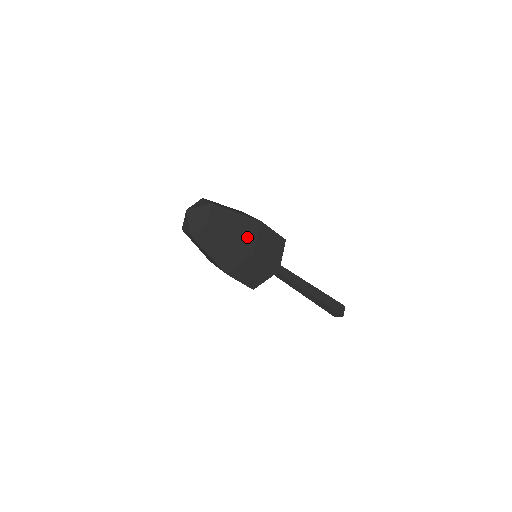
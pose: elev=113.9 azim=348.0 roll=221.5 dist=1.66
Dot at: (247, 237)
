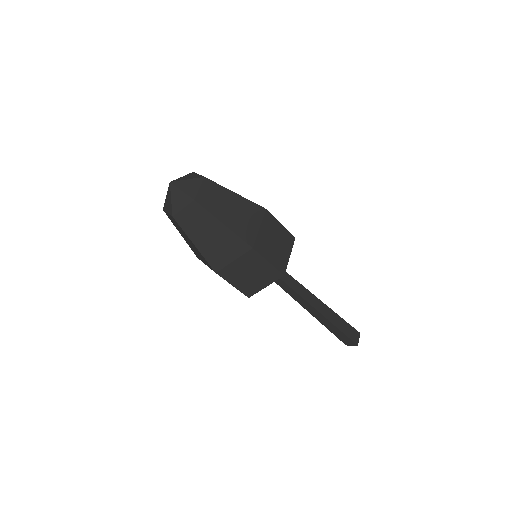
Dot at: (246, 226)
